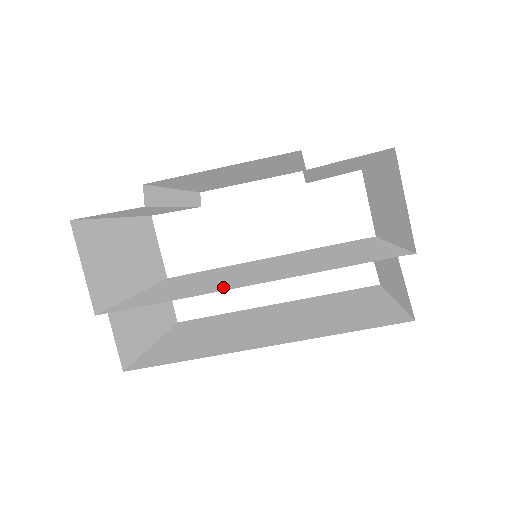
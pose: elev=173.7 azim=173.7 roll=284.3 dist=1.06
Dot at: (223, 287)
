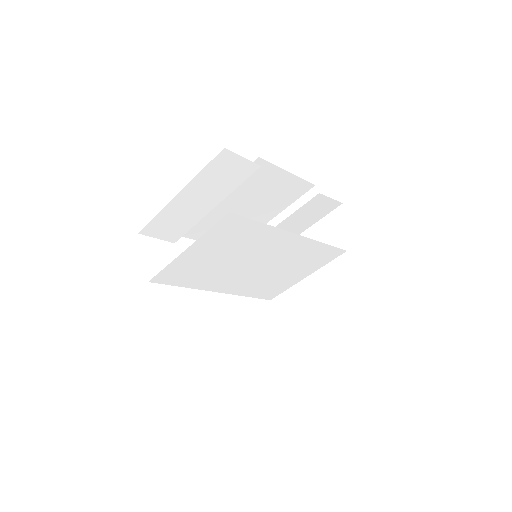
Dot at: occluded
